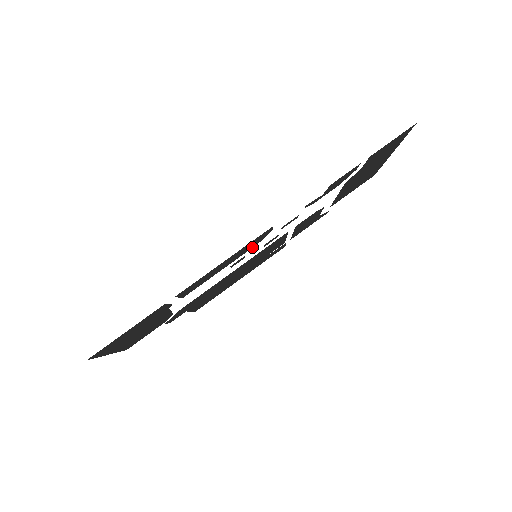
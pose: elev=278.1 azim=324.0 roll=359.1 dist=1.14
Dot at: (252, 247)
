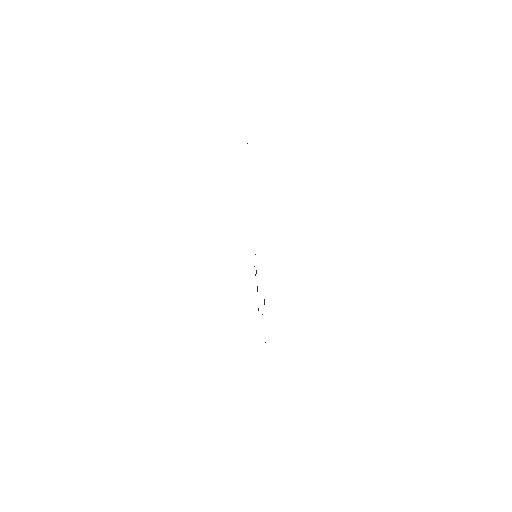
Dot at: occluded
